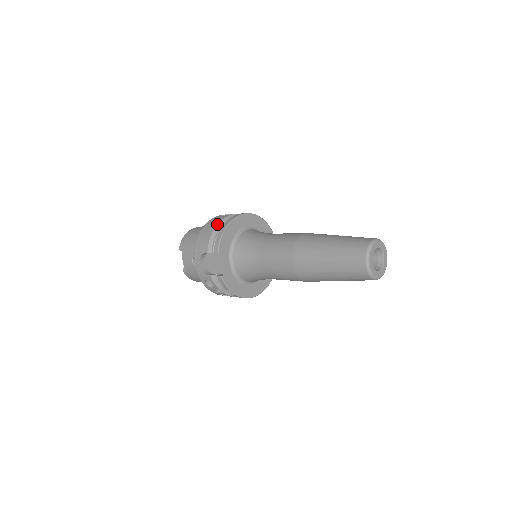
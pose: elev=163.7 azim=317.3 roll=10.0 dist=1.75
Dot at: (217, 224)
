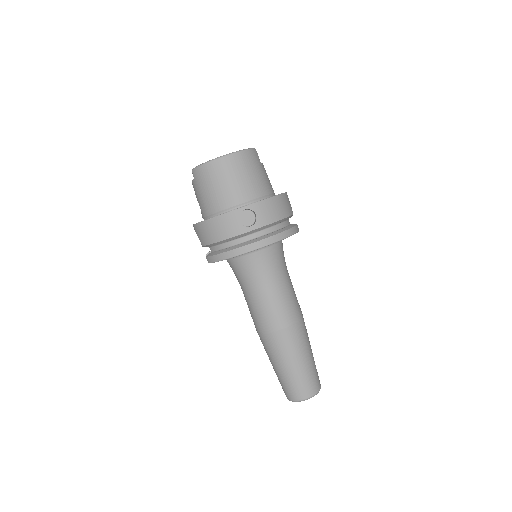
Dot at: (223, 240)
